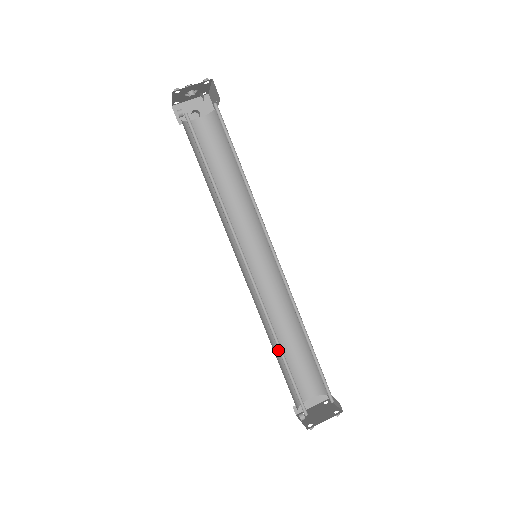
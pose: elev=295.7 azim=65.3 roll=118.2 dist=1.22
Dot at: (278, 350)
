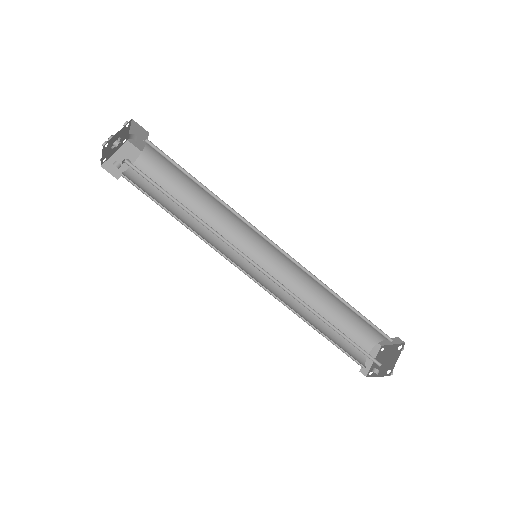
Dot at: (320, 329)
